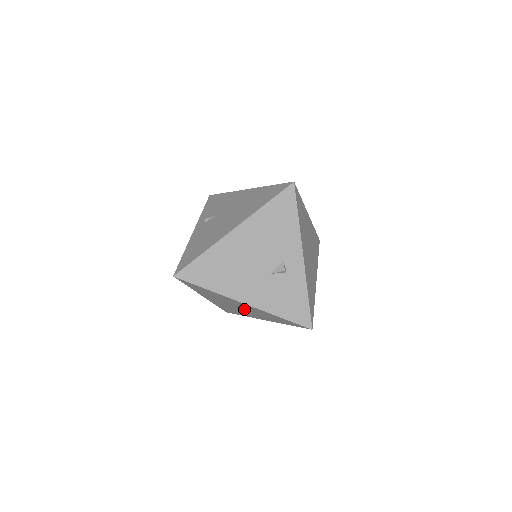
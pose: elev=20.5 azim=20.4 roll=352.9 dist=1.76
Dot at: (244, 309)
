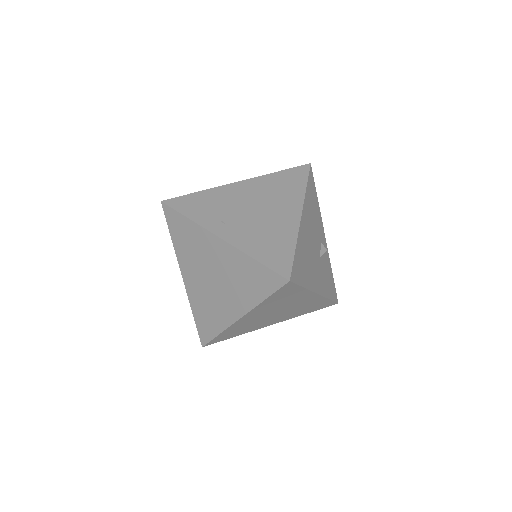
Dot at: (282, 312)
